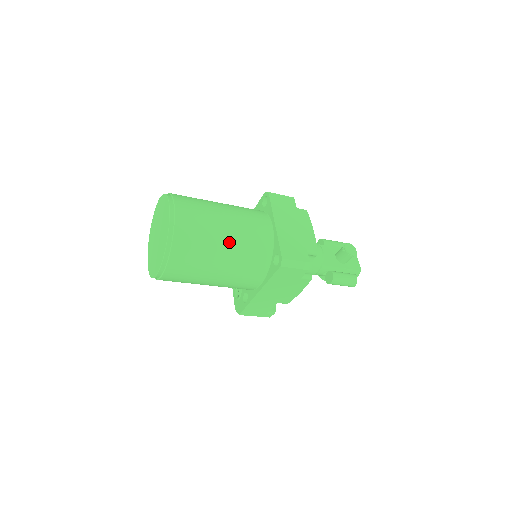
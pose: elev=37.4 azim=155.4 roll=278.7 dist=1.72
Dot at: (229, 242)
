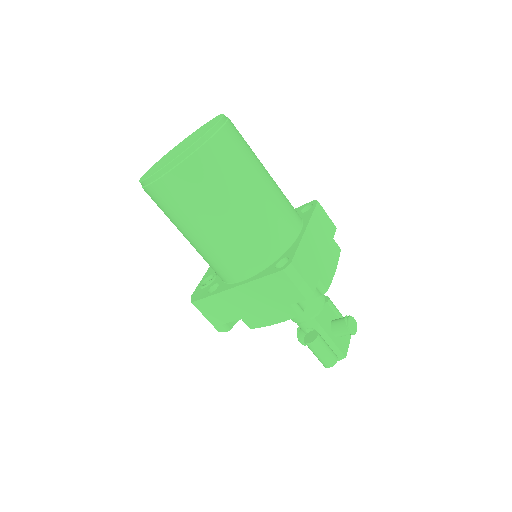
Dot at: (249, 204)
